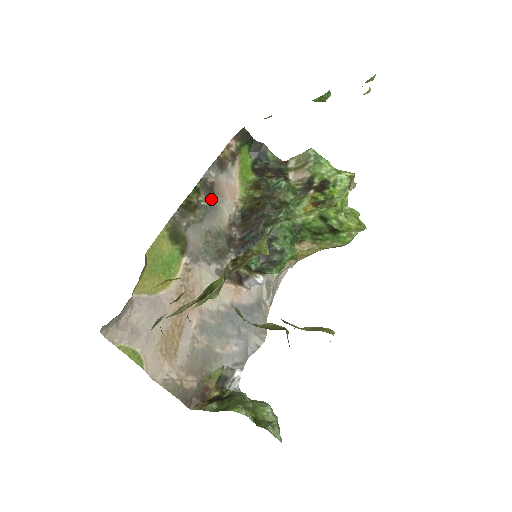
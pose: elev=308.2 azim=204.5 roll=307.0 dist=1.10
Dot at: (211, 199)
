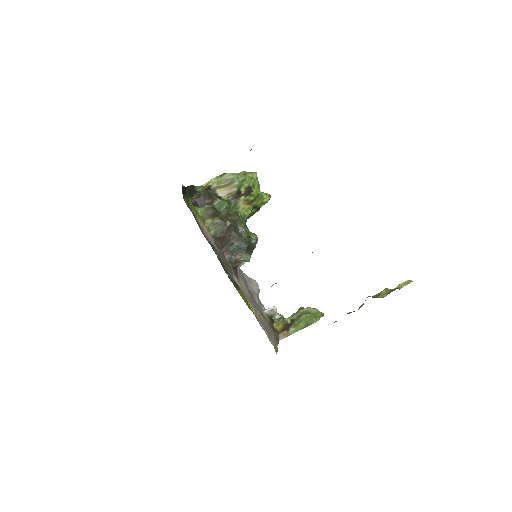
Dot at: (214, 248)
